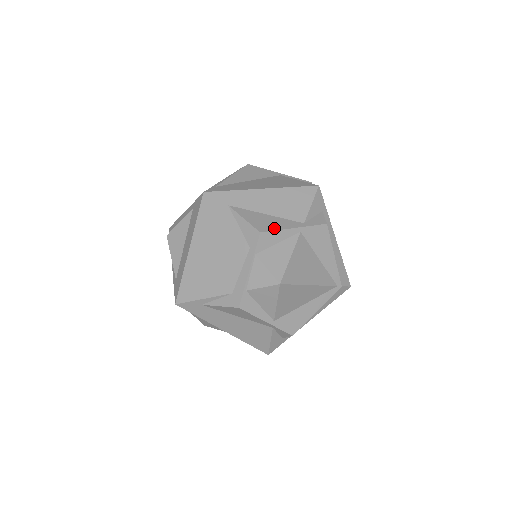
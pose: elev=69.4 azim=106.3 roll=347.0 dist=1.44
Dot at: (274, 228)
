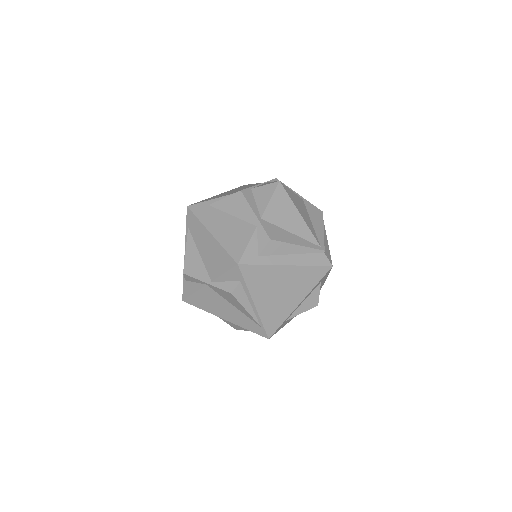
Dot at: occluded
